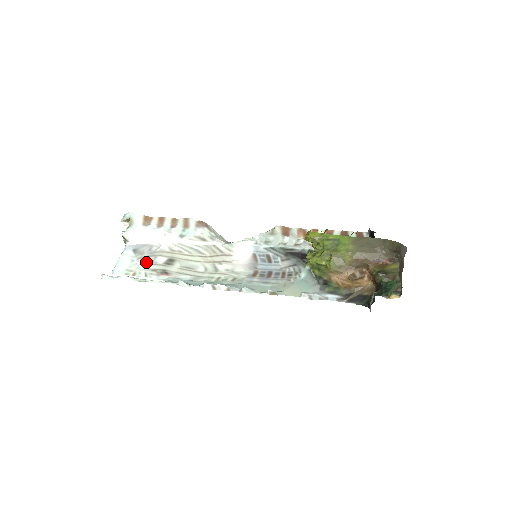
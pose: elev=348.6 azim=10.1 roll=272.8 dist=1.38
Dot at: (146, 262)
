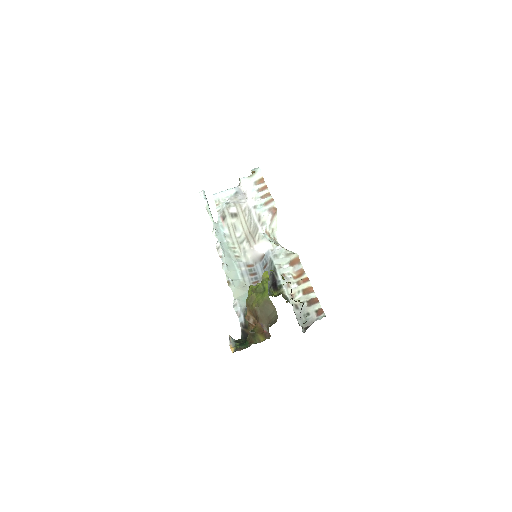
Dot at: (227, 204)
